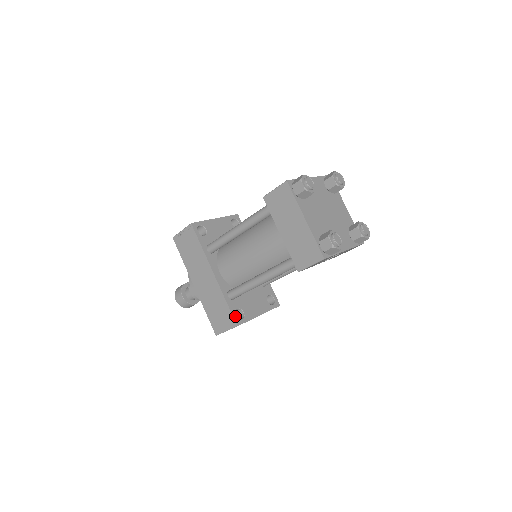
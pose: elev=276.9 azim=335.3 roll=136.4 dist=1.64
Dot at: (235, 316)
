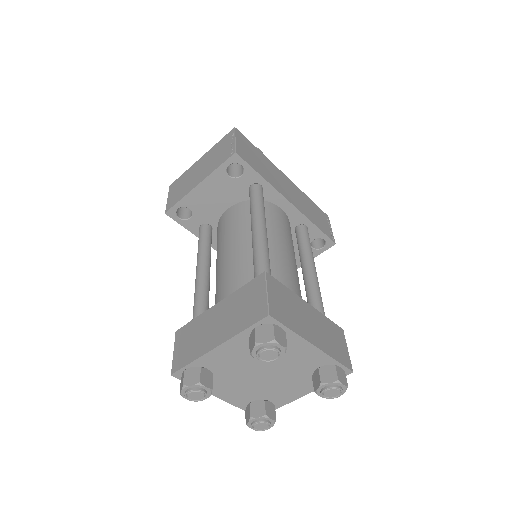
Dot at: occluded
